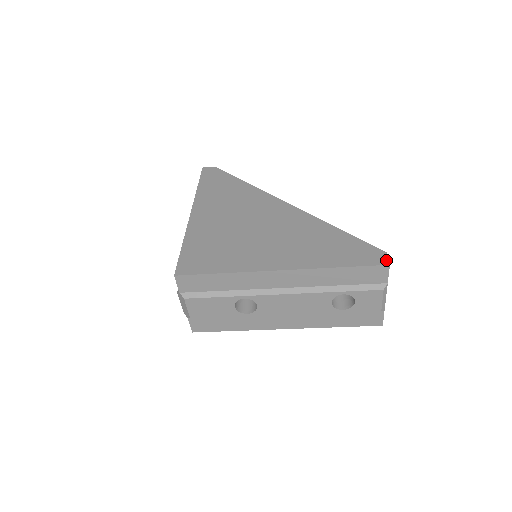
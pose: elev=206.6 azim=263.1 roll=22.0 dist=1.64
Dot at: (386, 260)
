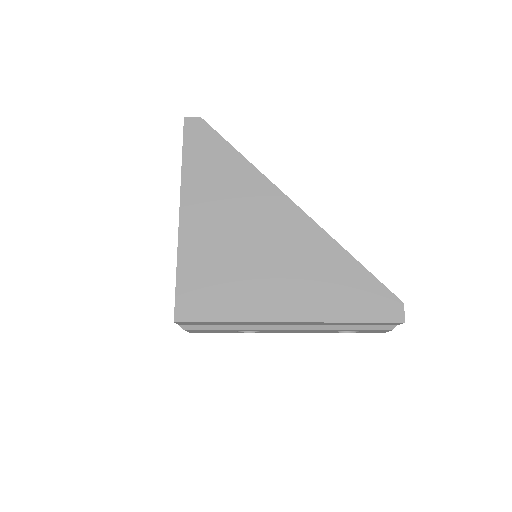
Dot at: (402, 315)
